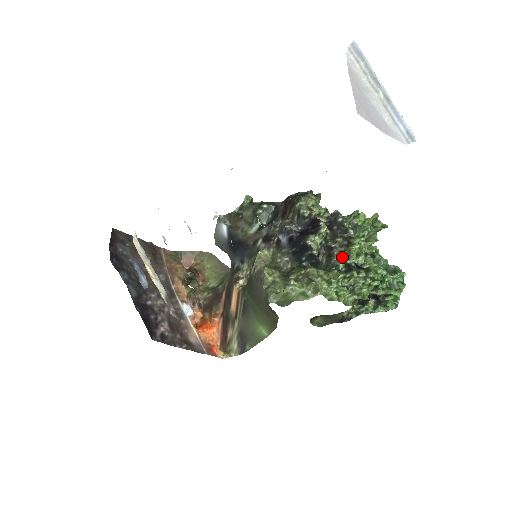
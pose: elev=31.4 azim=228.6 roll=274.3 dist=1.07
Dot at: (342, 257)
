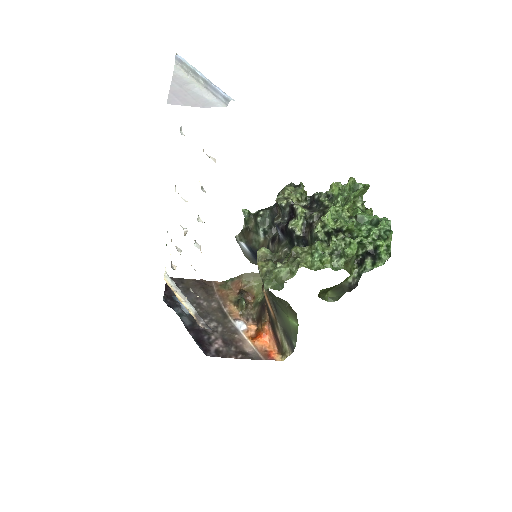
Dot at: (320, 228)
